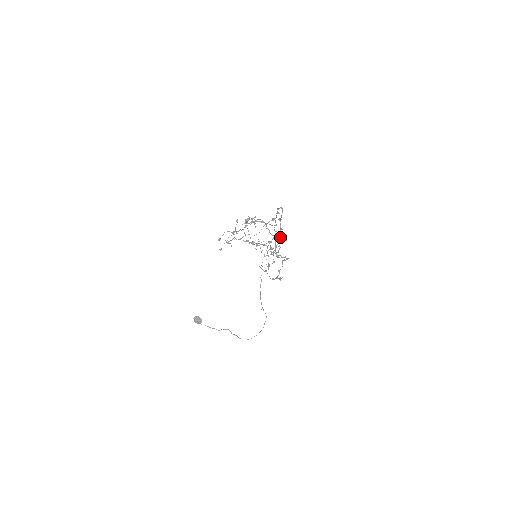
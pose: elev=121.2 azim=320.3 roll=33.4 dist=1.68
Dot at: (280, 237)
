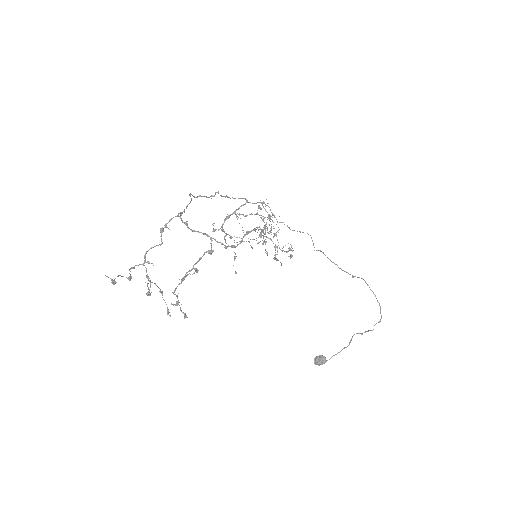
Dot at: occluded
